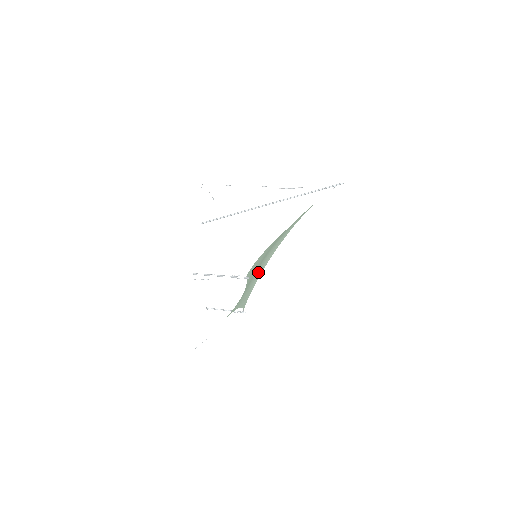
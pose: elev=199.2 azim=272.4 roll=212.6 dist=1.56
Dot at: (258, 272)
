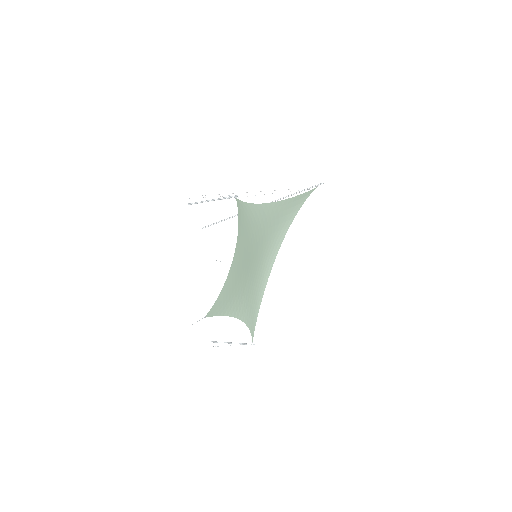
Dot at: (261, 280)
